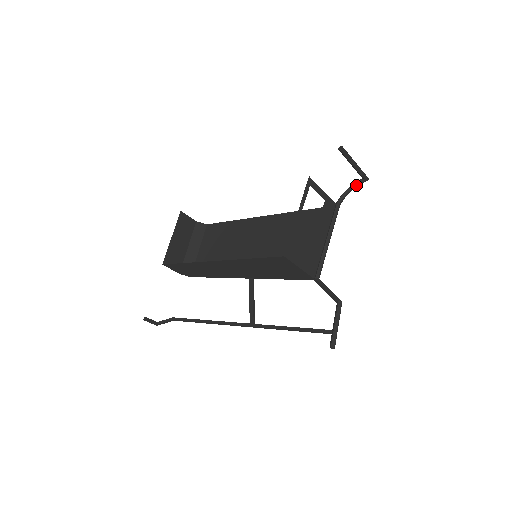
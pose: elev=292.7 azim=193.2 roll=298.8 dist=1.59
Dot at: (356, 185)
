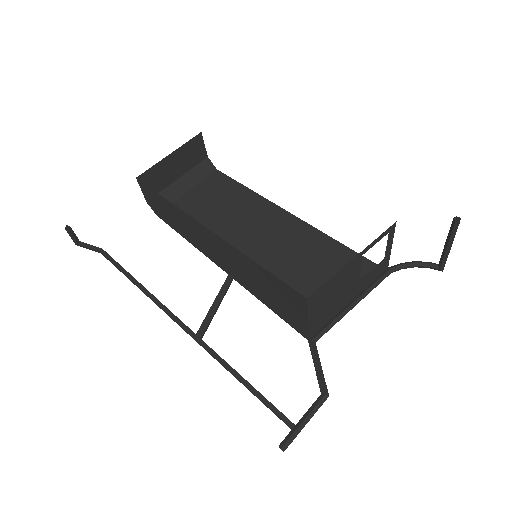
Dot at: (425, 266)
